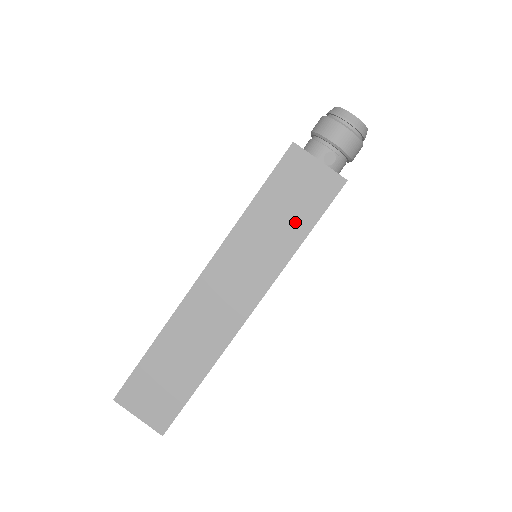
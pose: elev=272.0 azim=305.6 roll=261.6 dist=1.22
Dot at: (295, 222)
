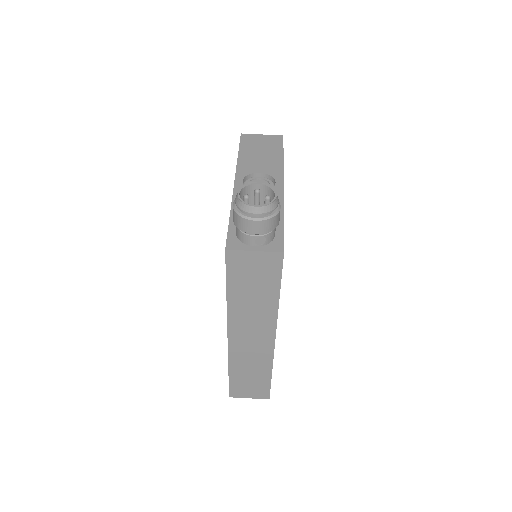
Dot at: (265, 289)
